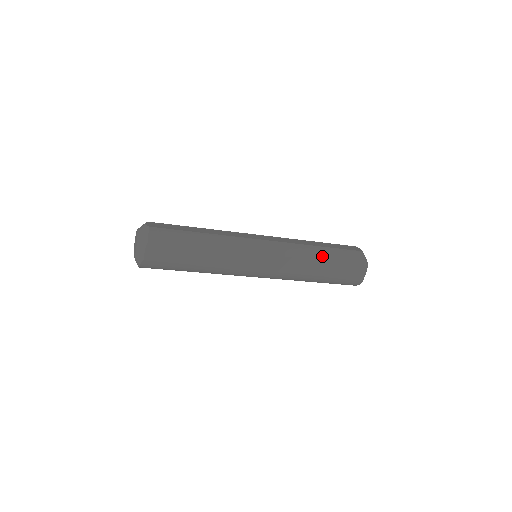
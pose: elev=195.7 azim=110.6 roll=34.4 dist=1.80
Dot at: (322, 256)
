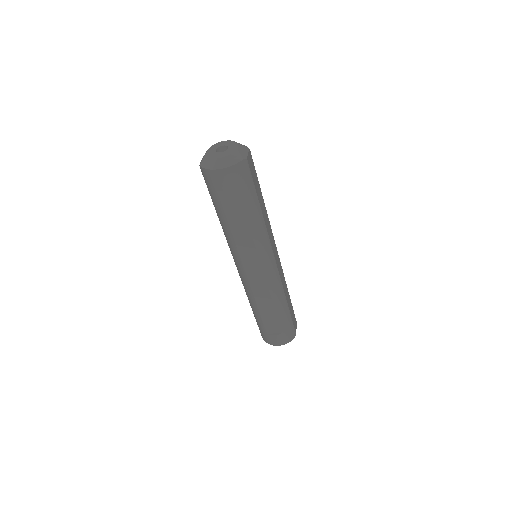
Dot at: occluded
